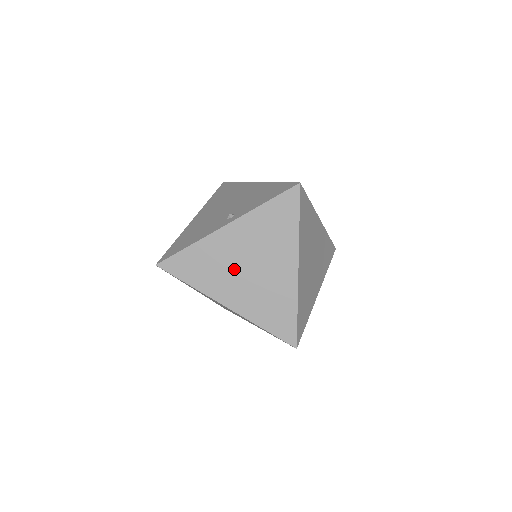
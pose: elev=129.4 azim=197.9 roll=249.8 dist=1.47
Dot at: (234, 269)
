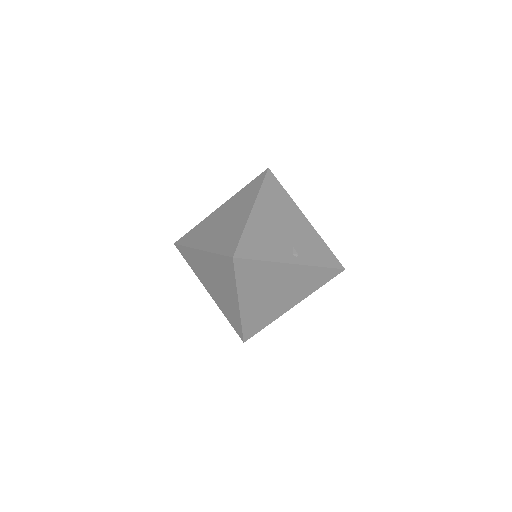
Dot at: (268, 289)
